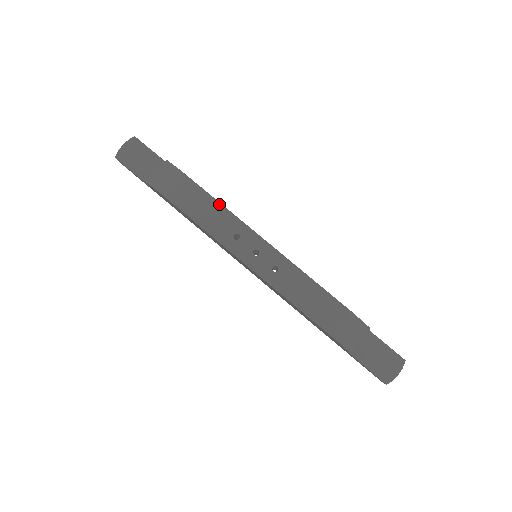
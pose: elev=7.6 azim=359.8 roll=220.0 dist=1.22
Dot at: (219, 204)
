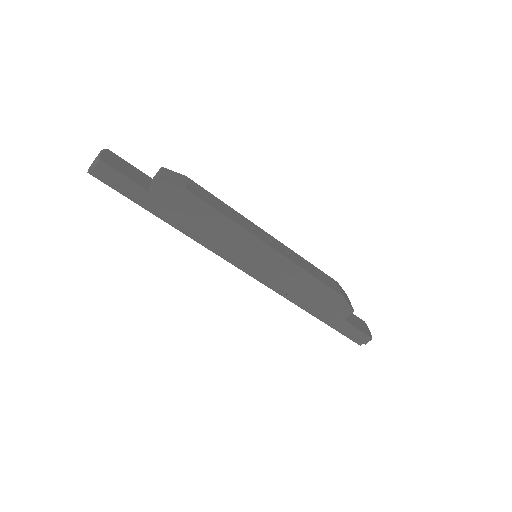
Dot at: (225, 204)
